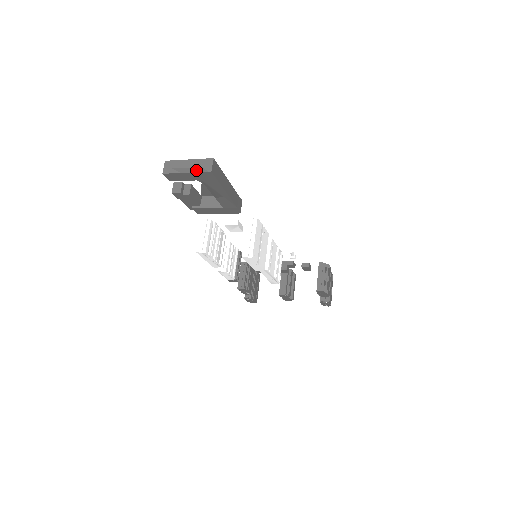
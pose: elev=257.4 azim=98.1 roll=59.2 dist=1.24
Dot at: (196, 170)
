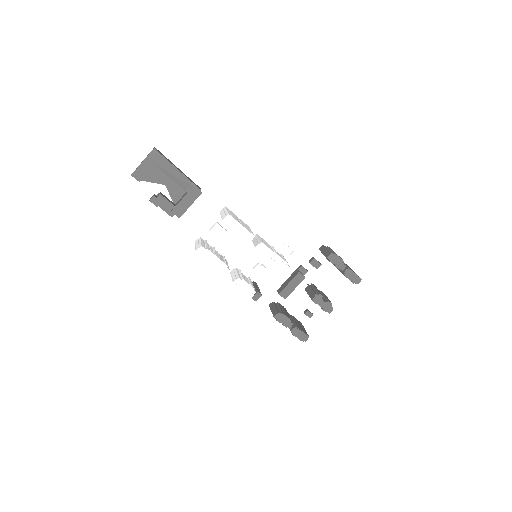
Dot at: (147, 156)
